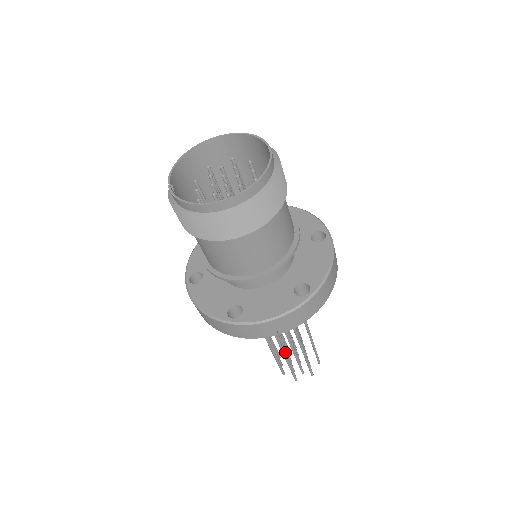
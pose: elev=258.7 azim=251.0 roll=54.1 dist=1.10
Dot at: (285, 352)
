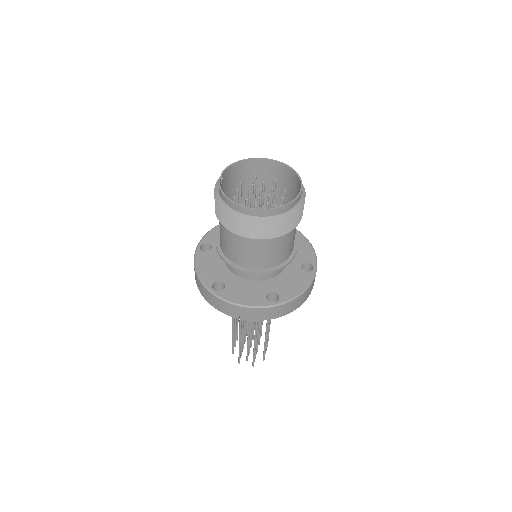
Dot at: (242, 337)
